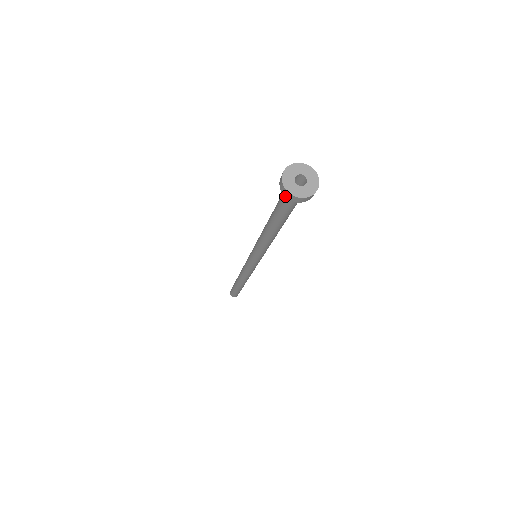
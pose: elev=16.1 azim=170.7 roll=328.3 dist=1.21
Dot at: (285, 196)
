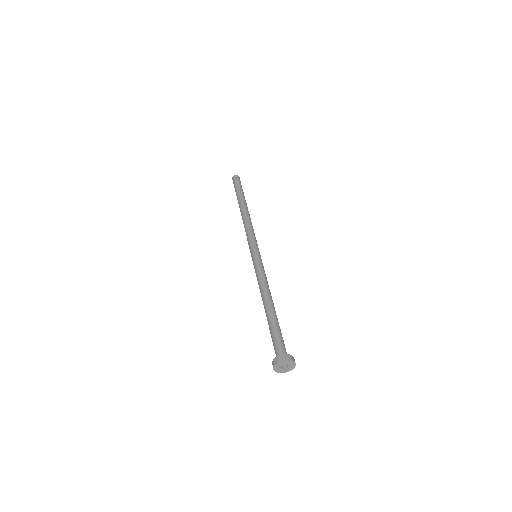
Dot at: occluded
